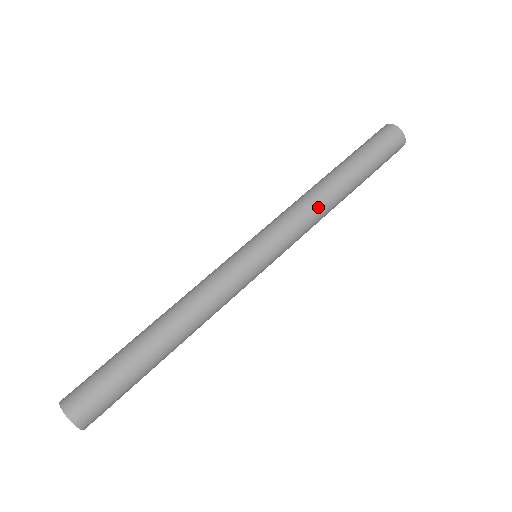
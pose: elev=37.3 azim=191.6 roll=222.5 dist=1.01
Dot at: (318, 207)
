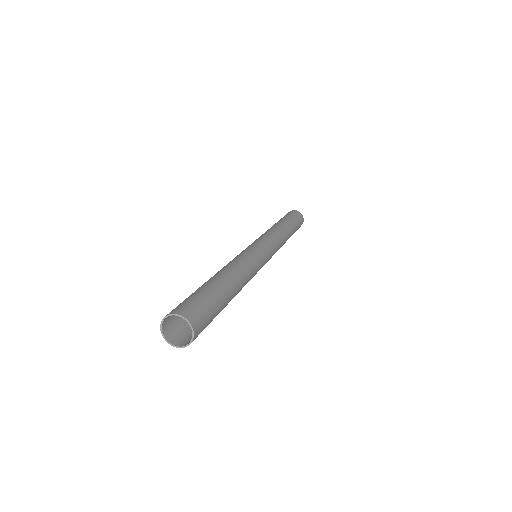
Dot at: (272, 230)
